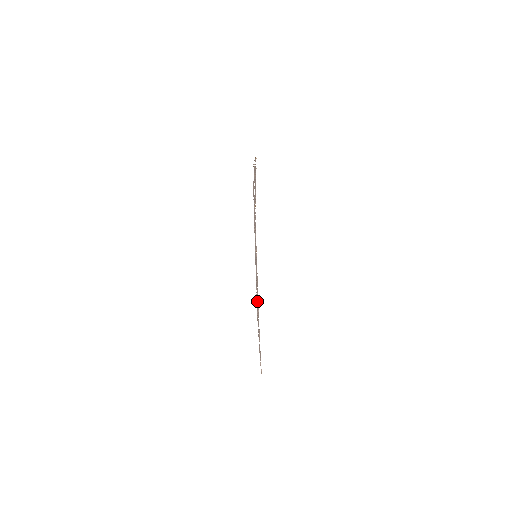
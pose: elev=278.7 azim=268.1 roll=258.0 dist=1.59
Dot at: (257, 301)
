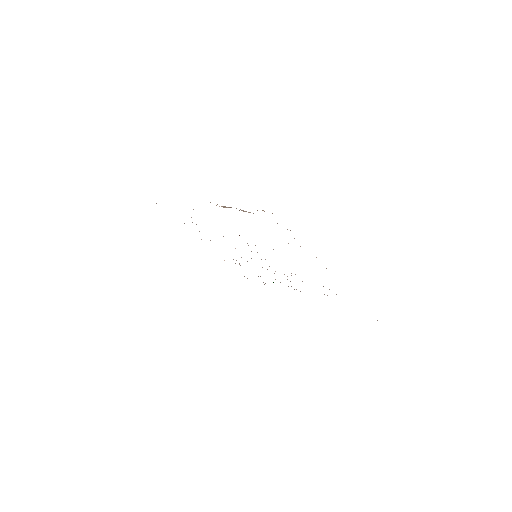
Dot at: occluded
